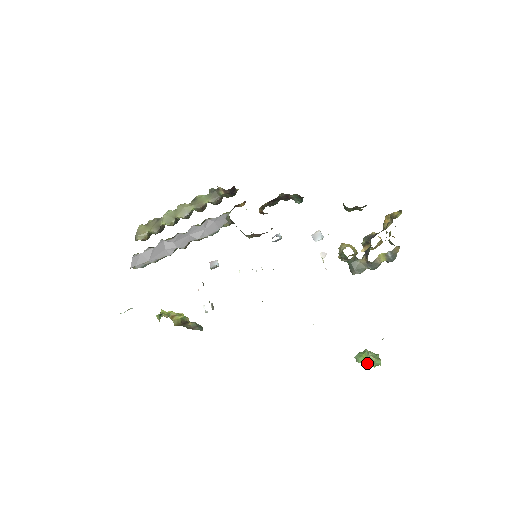
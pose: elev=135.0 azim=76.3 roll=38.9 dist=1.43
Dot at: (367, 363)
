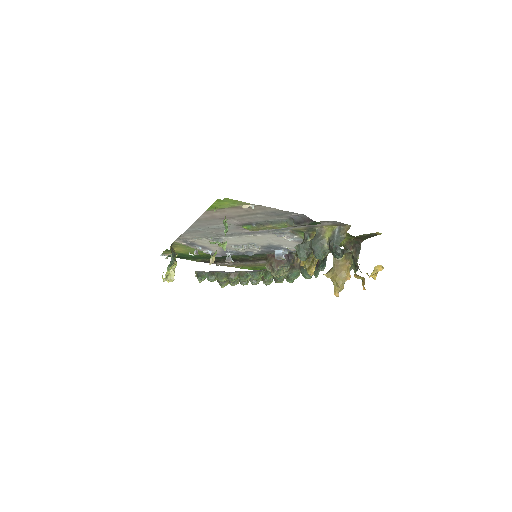
Dot at: occluded
